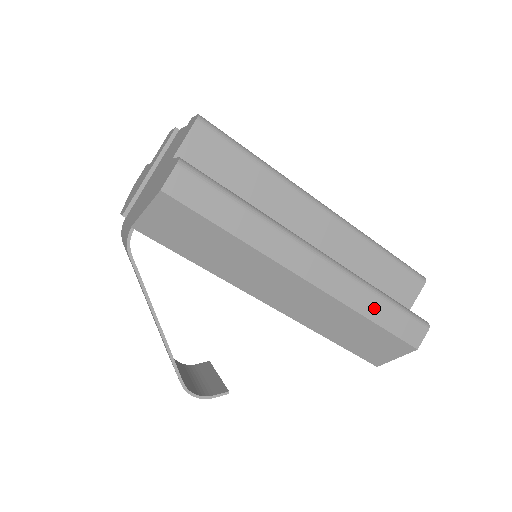
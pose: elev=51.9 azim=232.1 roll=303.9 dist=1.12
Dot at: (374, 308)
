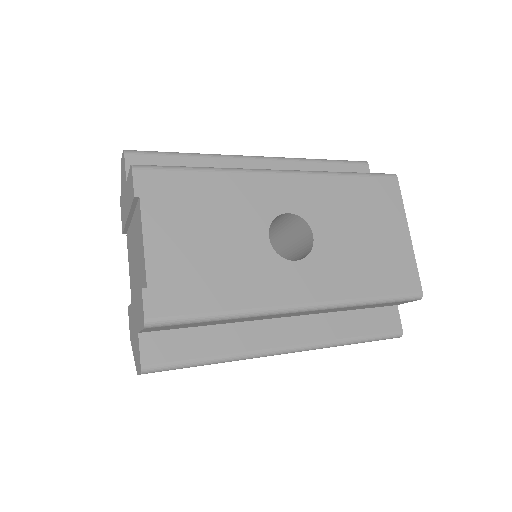
Dot at: occluded
